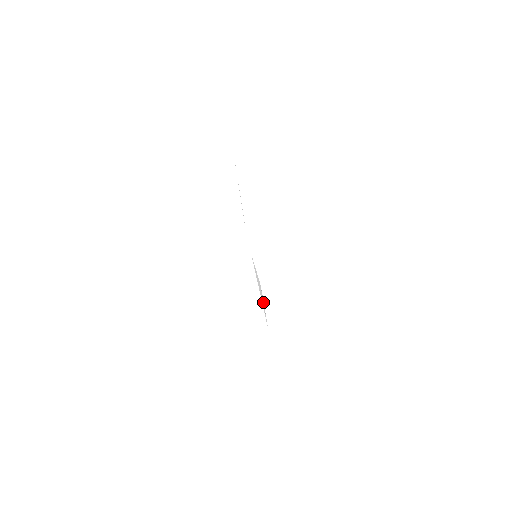
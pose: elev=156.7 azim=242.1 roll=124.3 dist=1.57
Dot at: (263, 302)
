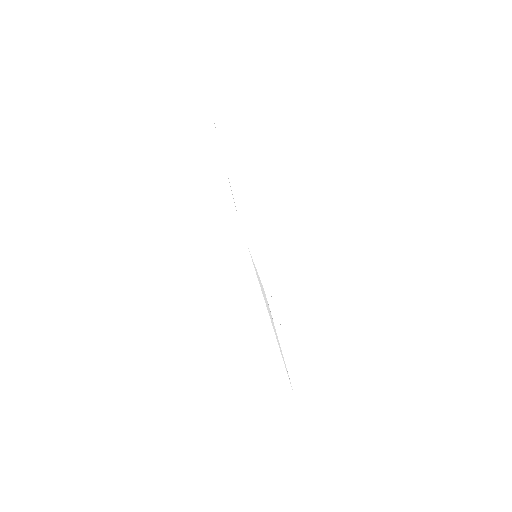
Dot at: (275, 330)
